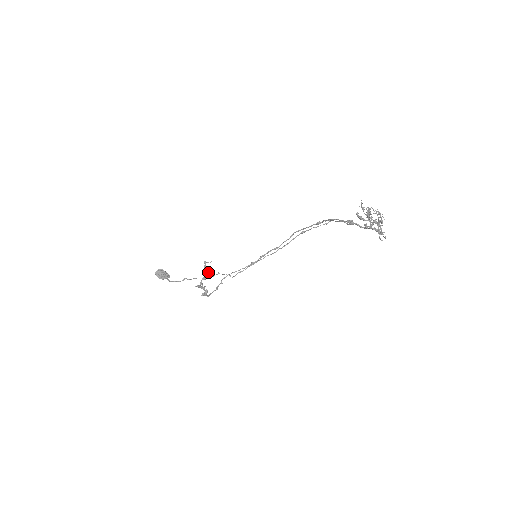
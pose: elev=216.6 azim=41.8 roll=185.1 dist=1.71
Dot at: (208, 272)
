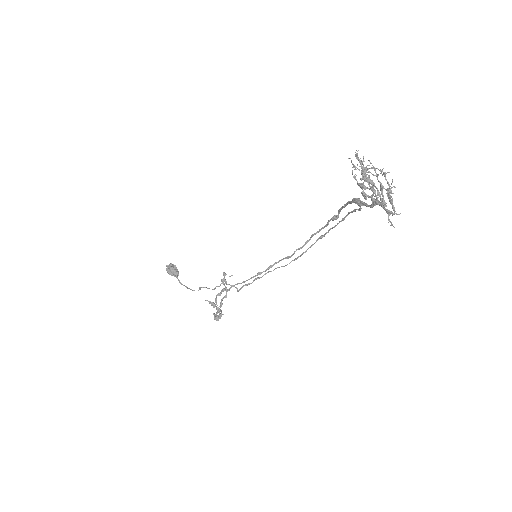
Dot at: (226, 288)
